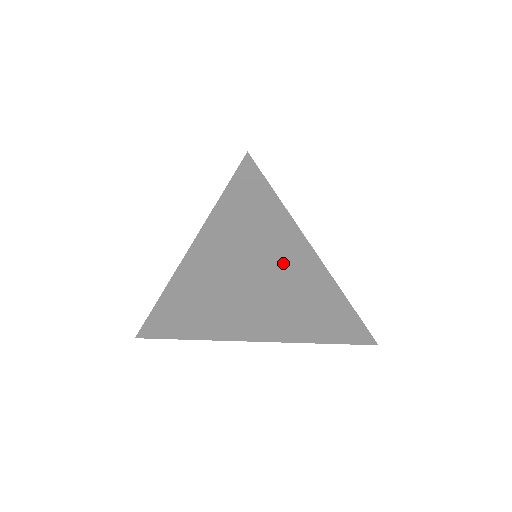
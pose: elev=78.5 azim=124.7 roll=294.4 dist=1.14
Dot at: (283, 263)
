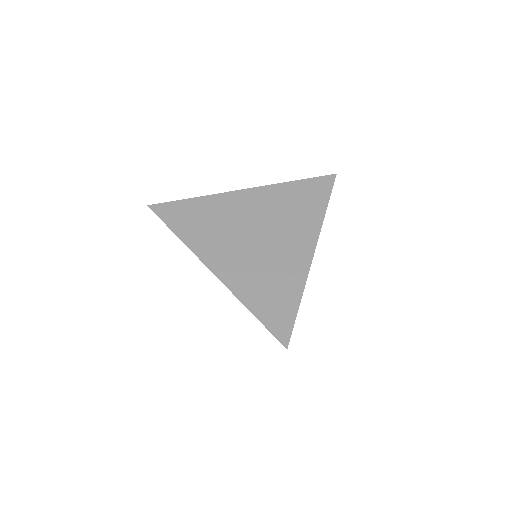
Dot at: occluded
